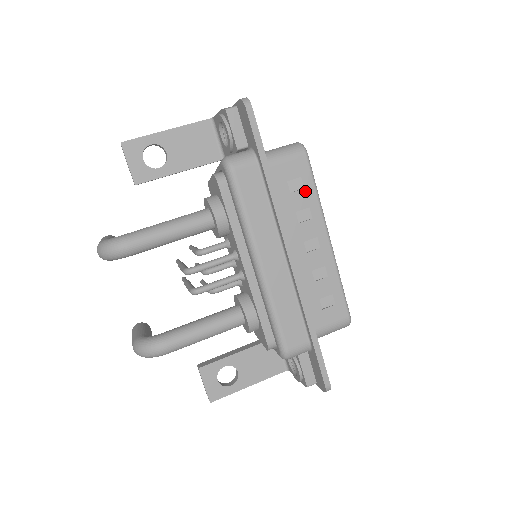
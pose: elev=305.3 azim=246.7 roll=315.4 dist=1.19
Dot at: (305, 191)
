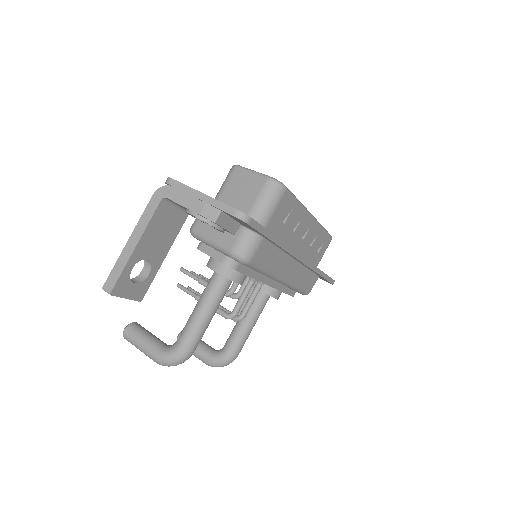
Dot at: (292, 211)
